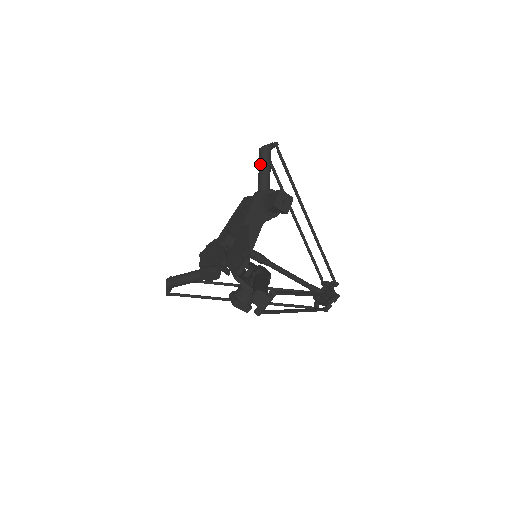
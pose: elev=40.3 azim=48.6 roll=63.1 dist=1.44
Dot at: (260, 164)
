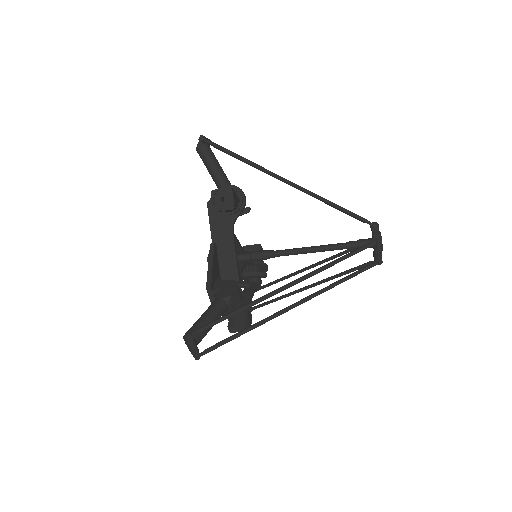
Dot at: occluded
